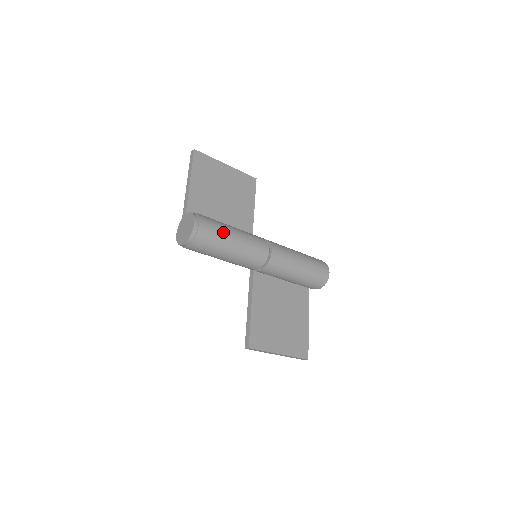
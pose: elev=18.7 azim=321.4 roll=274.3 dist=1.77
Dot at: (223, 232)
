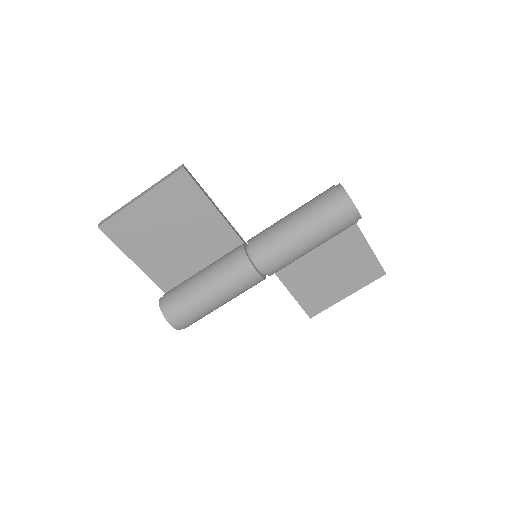
Dot at: (200, 307)
